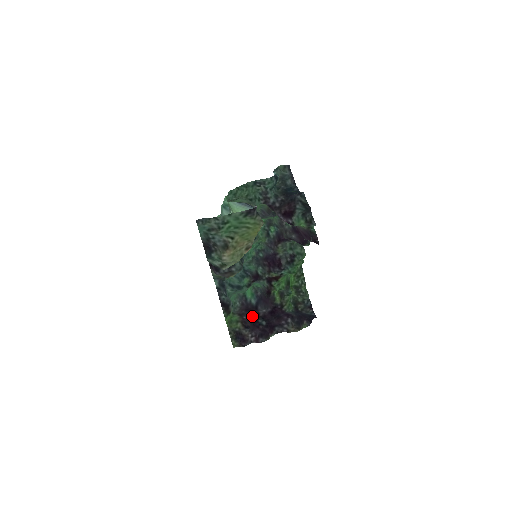
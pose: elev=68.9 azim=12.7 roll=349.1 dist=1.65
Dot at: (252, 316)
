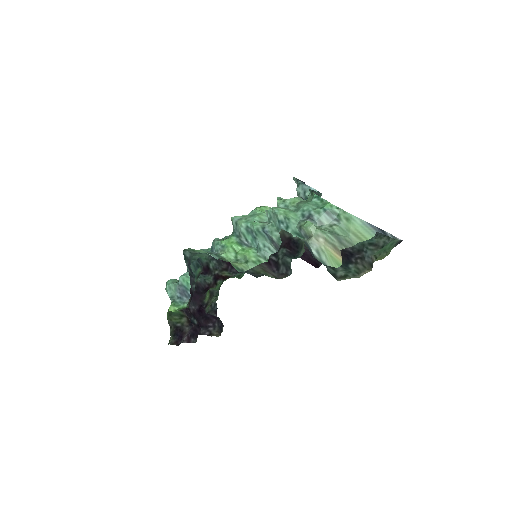
Dot at: (188, 311)
